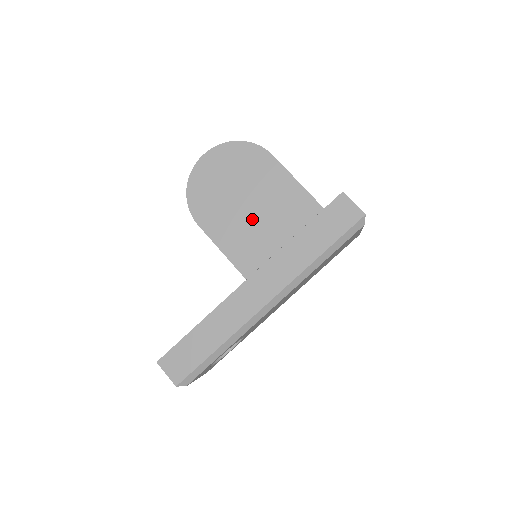
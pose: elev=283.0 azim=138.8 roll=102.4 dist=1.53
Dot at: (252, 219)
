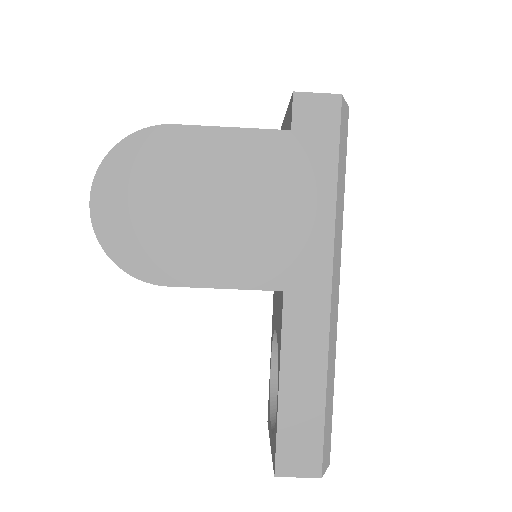
Dot at: (223, 219)
